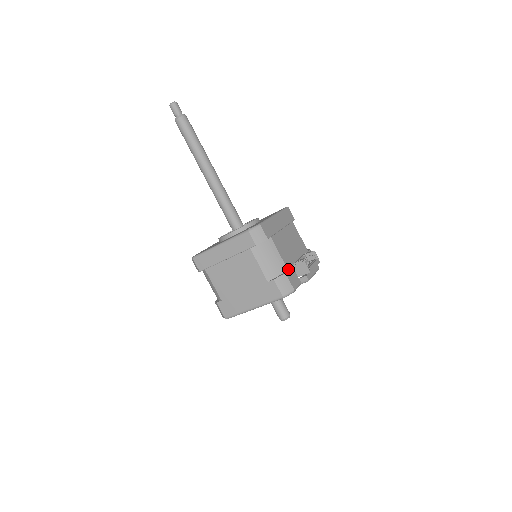
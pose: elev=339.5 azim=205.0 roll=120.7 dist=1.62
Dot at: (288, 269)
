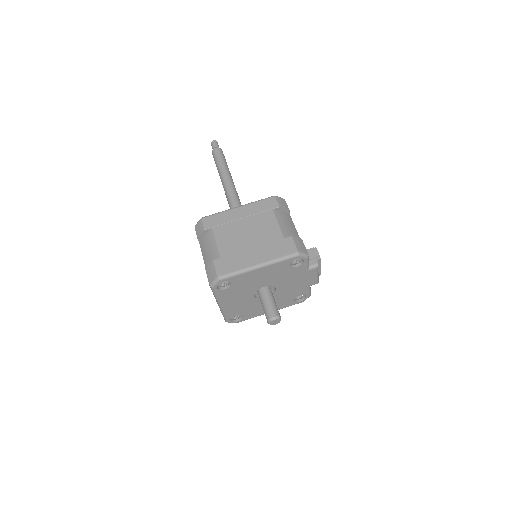
Dot at: occluded
